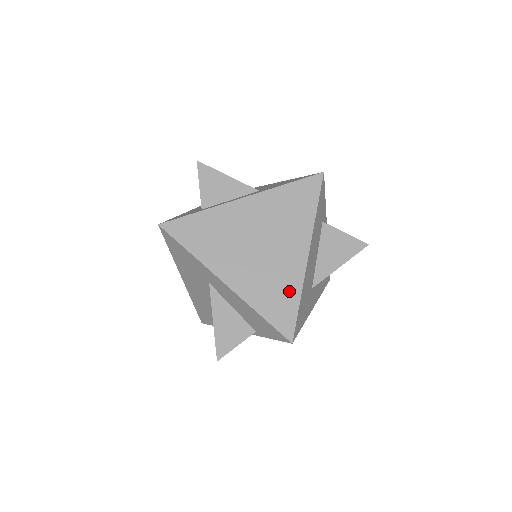
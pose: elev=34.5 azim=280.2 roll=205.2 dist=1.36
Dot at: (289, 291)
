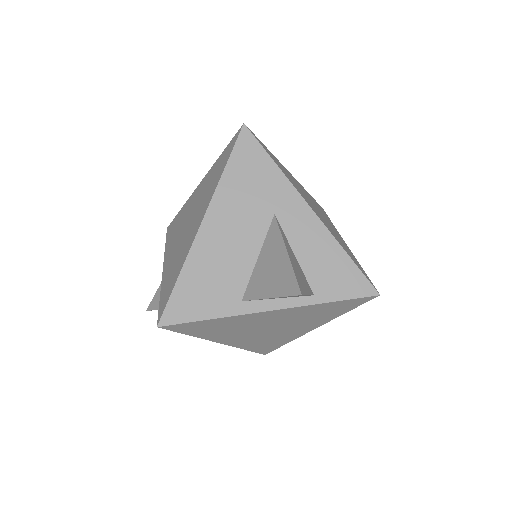
Dot at: (352, 255)
